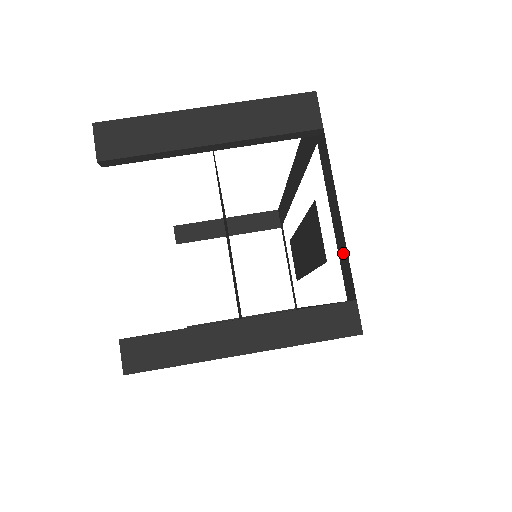
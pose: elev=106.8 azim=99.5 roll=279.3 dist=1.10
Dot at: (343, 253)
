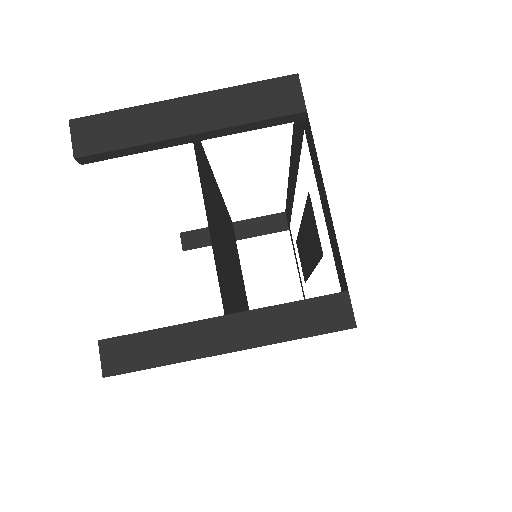
Dot at: (334, 242)
